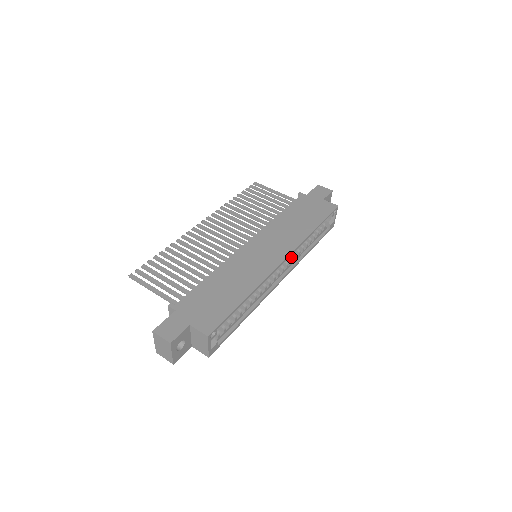
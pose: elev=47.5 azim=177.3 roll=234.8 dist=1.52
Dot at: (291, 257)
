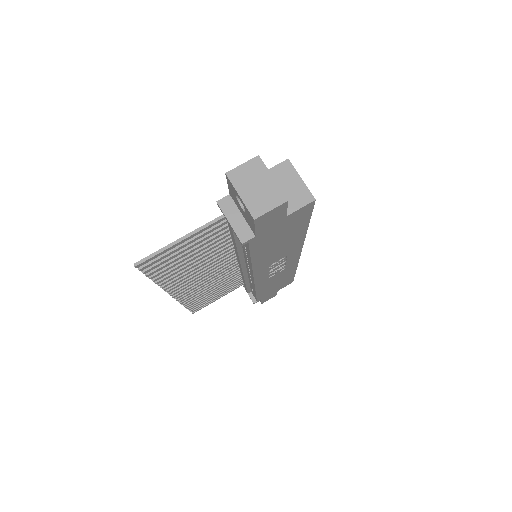
Dot at: occluded
